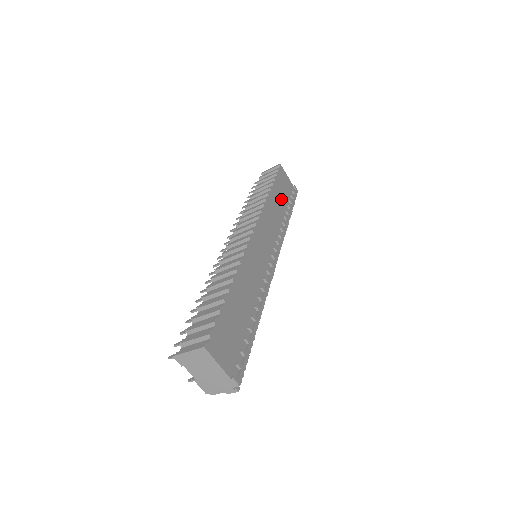
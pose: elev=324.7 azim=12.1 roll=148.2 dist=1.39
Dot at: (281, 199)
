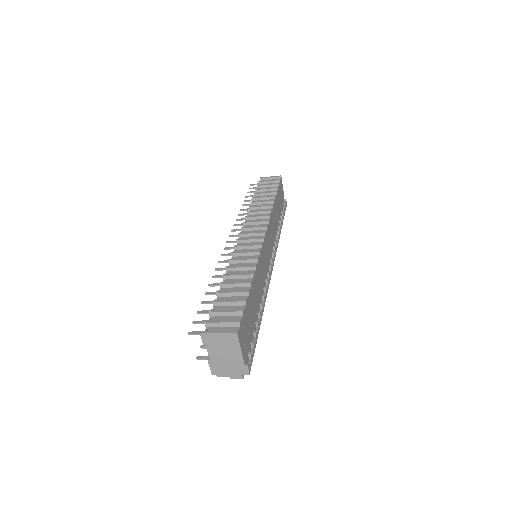
Dot at: (279, 209)
